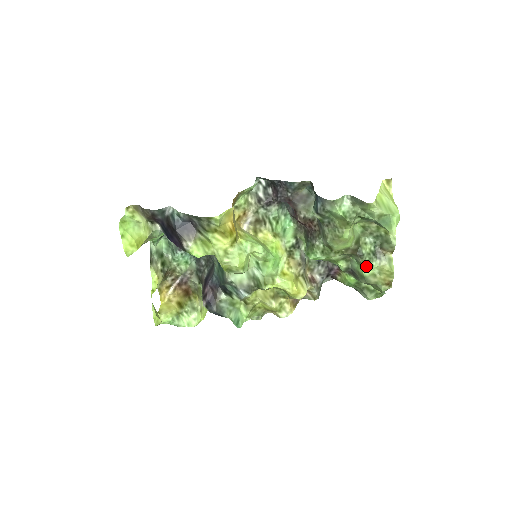
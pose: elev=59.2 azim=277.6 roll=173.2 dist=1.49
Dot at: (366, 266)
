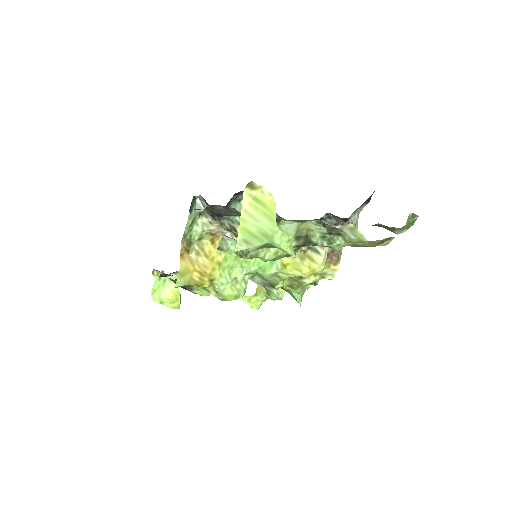
Dot at: (332, 248)
